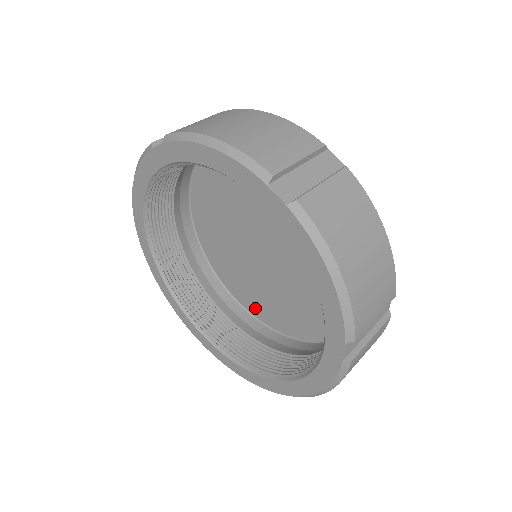
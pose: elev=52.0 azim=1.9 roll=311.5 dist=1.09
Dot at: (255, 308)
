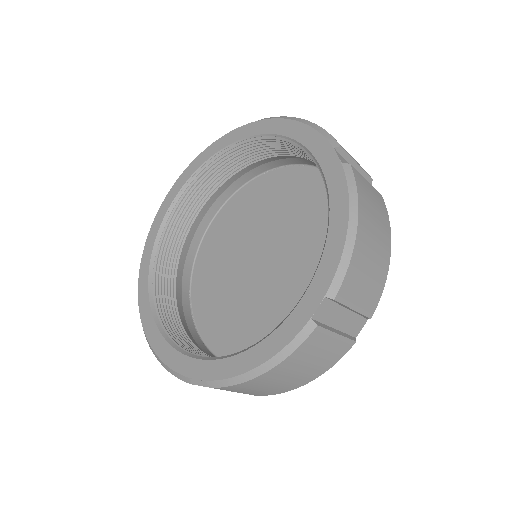
Dot at: (209, 327)
